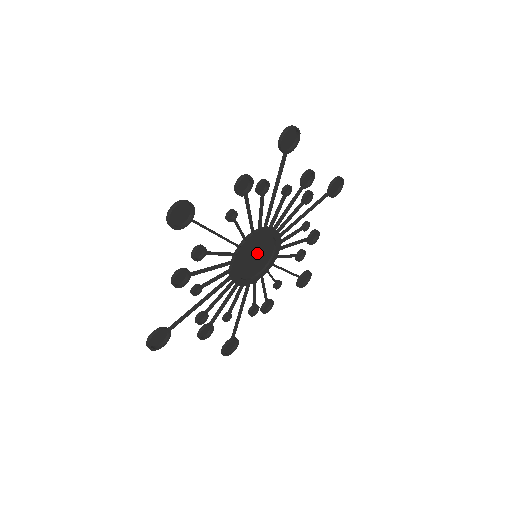
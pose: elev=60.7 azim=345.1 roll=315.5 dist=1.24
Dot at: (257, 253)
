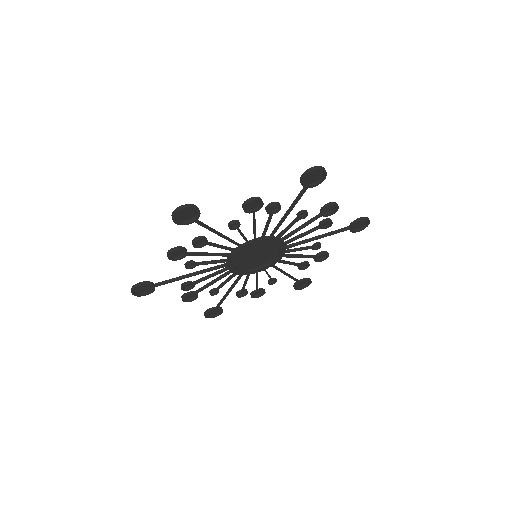
Dot at: (256, 254)
